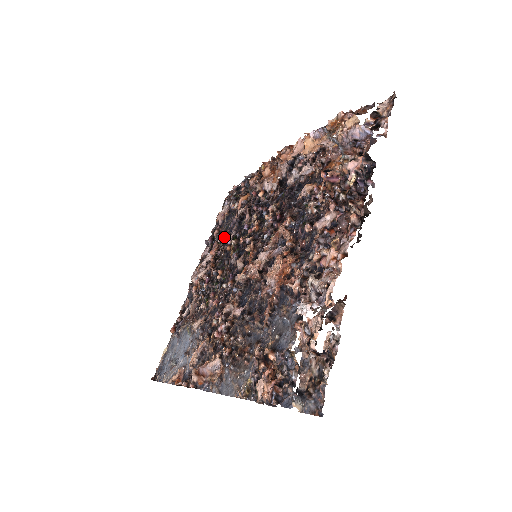
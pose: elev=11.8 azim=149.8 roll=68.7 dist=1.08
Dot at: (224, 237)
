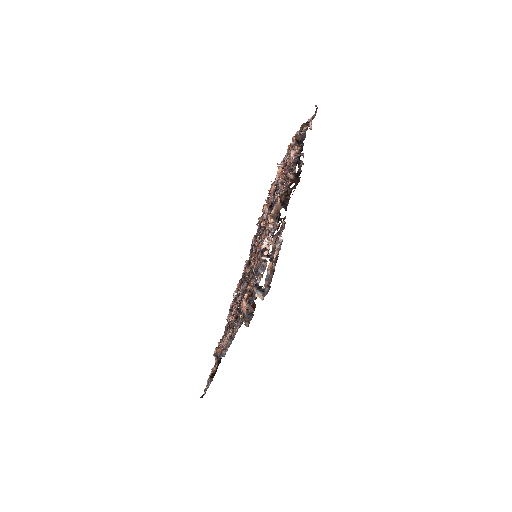
Dot at: occluded
